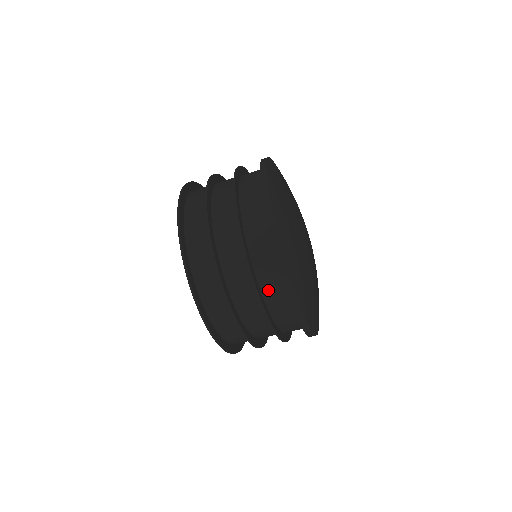
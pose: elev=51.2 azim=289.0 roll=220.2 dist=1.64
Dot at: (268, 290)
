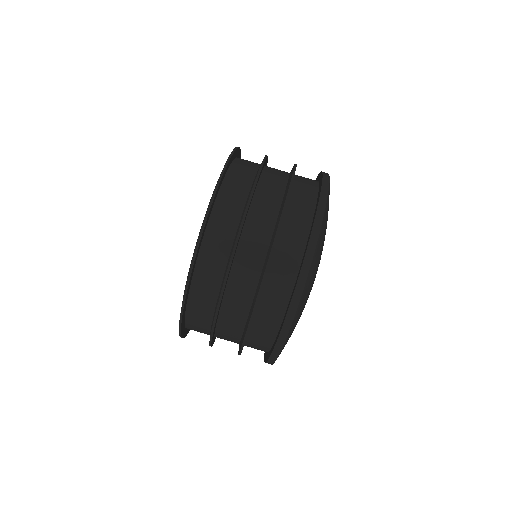
Dot at: (259, 325)
